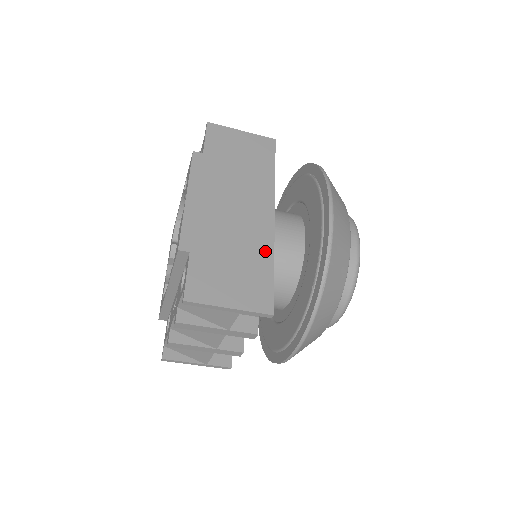
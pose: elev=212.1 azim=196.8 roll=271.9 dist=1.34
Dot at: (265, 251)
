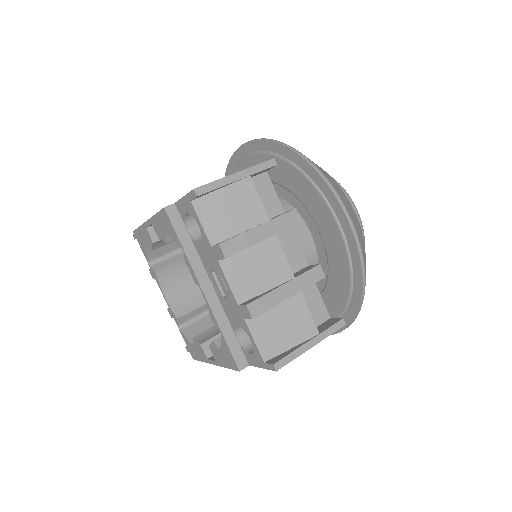
Dot at: occluded
